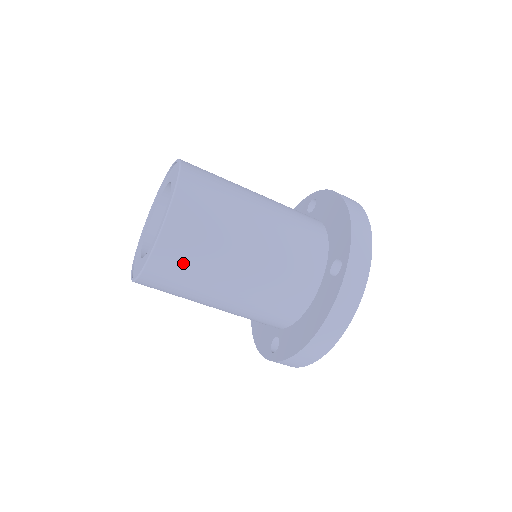
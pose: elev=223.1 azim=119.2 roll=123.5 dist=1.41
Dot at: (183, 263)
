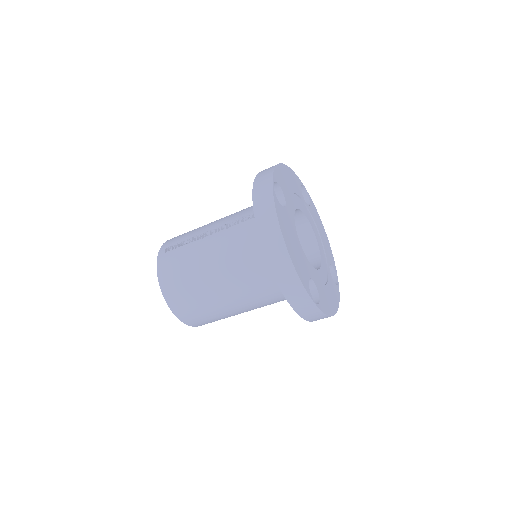
Dot at: occluded
